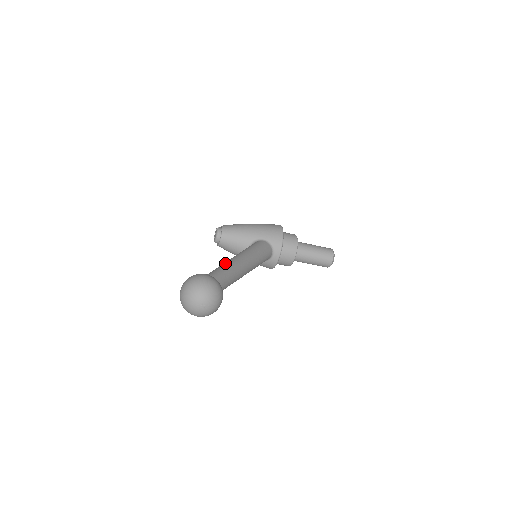
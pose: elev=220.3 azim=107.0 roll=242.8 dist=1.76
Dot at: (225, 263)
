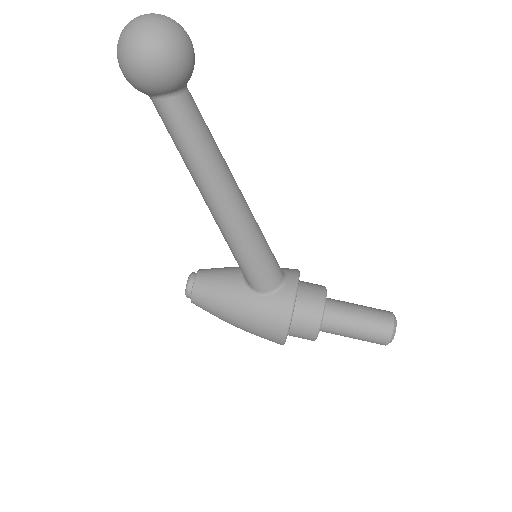
Dot at: occluded
